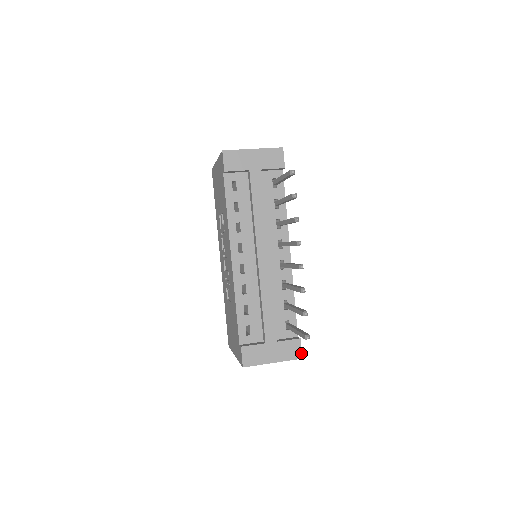
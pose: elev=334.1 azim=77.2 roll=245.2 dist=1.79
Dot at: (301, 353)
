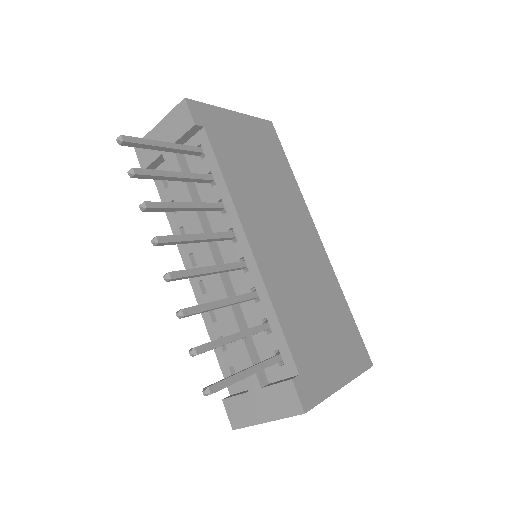
Dot at: (300, 404)
